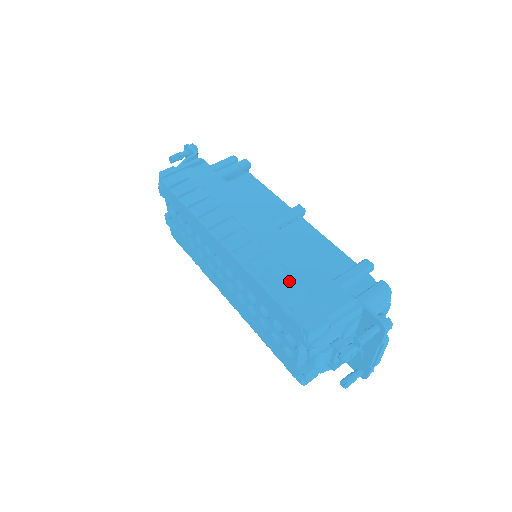
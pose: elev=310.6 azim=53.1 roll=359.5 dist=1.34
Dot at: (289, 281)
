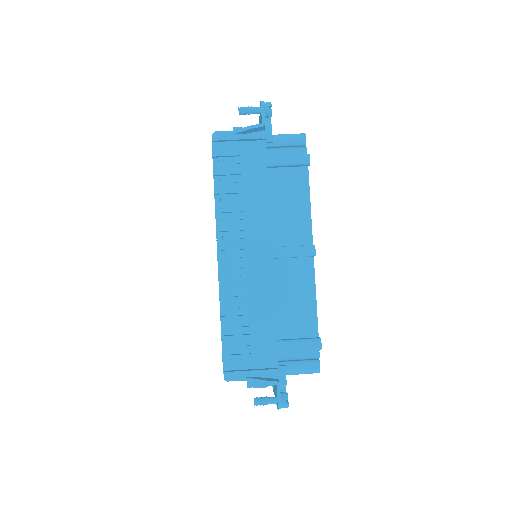
Dot at: (244, 325)
